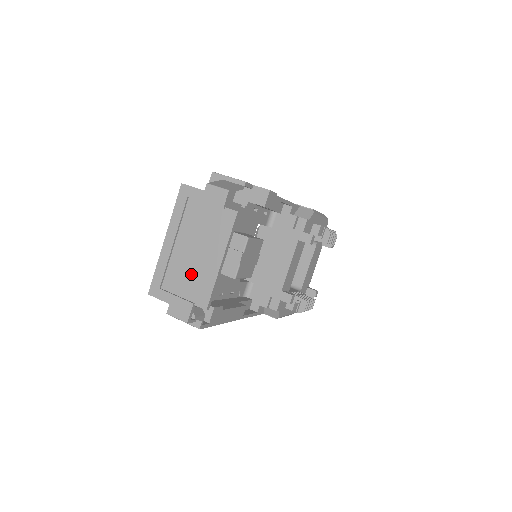
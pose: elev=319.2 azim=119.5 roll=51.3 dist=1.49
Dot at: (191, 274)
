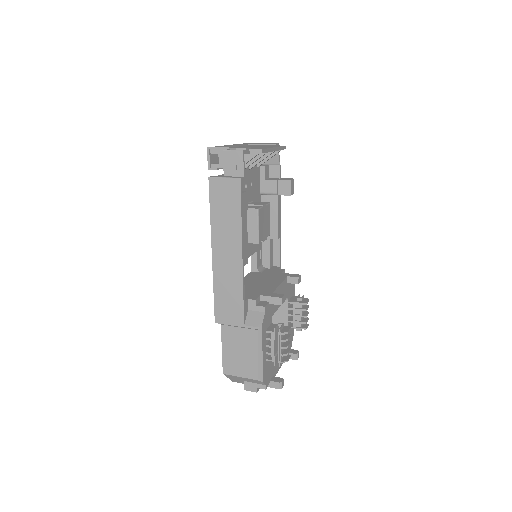
Dot at: occluded
